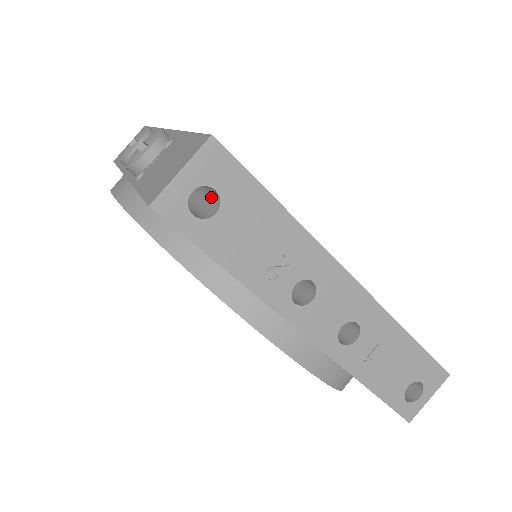
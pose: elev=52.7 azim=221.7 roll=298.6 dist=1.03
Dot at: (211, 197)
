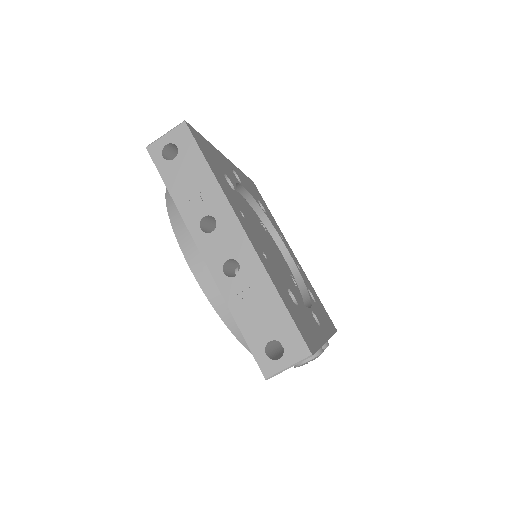
Dot at: occluded
